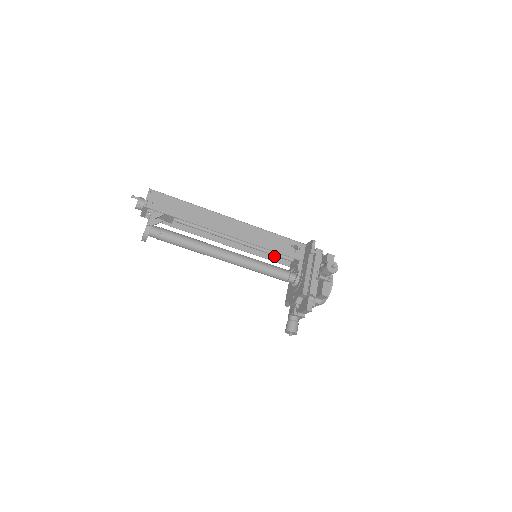
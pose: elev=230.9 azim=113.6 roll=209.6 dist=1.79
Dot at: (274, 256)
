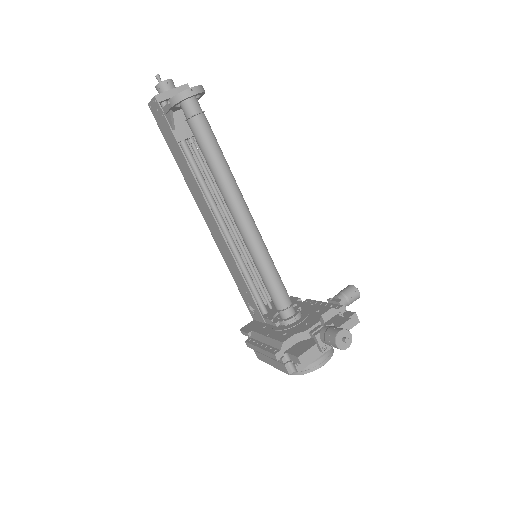
Dot at: (248, 293)
